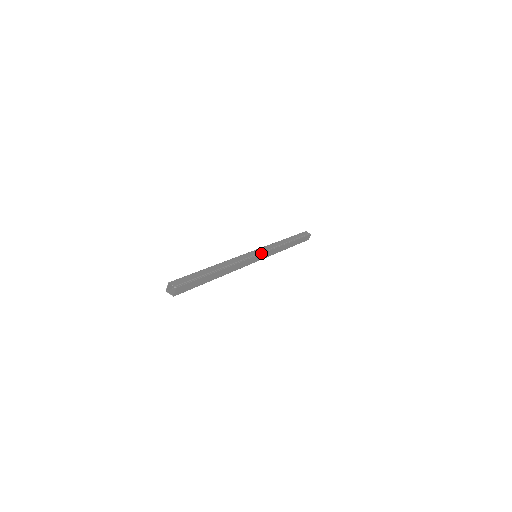
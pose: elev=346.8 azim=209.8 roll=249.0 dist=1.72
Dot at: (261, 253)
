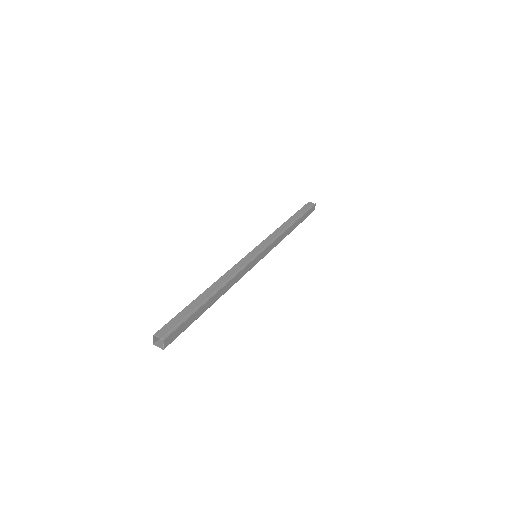
Dot at: (261, 251)
